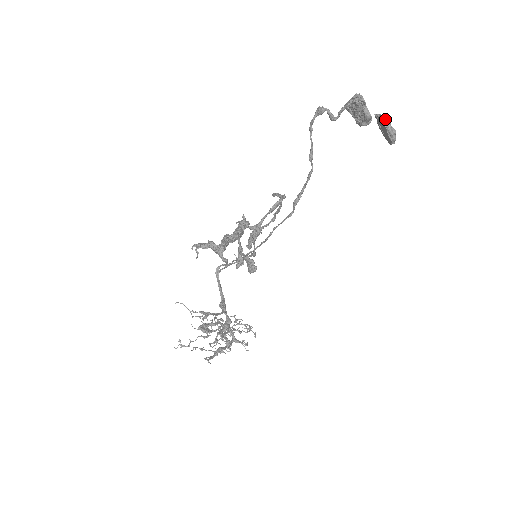
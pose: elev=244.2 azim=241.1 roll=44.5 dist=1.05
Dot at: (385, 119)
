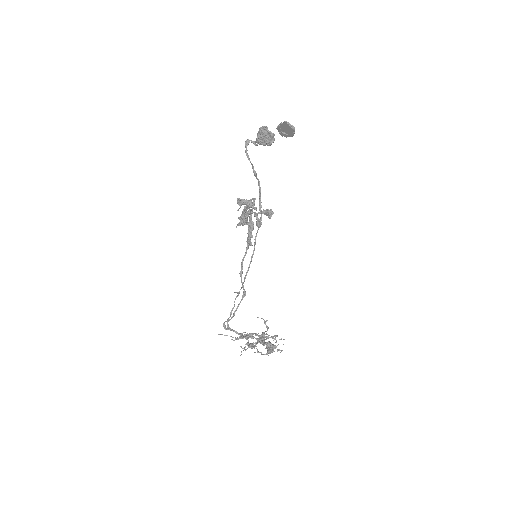
Dot at: (283, 124)
